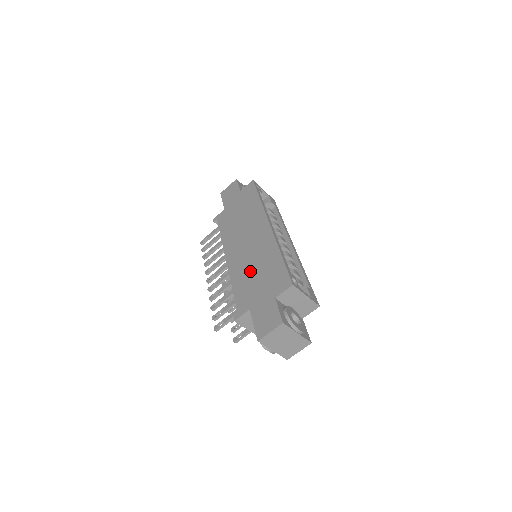
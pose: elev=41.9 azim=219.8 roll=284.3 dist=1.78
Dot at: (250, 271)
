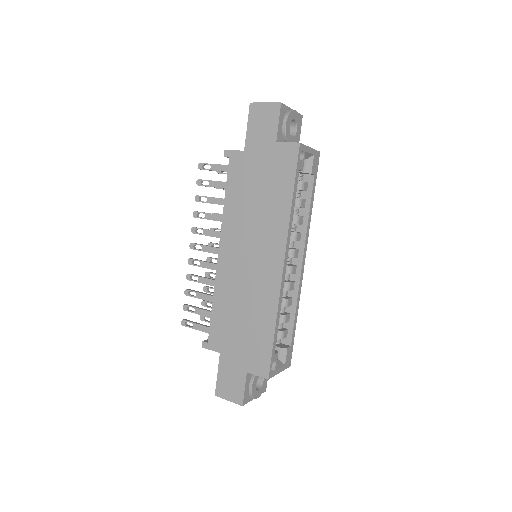
Dot at: (237, 307)
